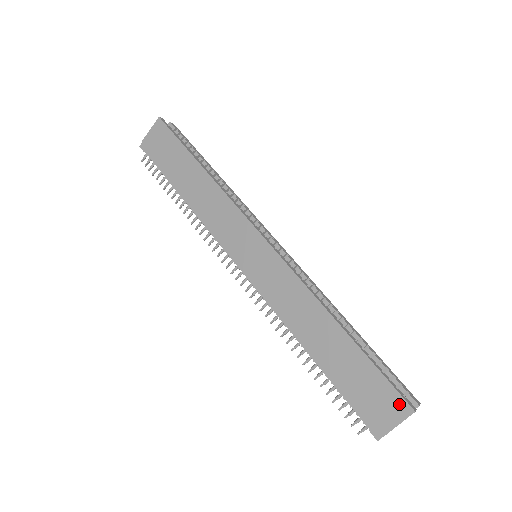
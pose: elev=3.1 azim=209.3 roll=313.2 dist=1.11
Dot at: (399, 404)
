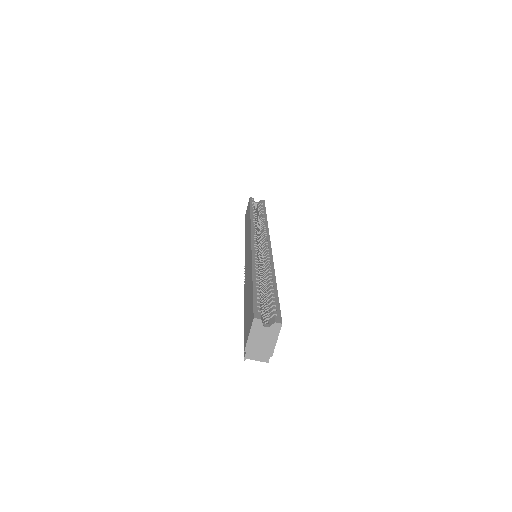
Dot at: (252, 317)
